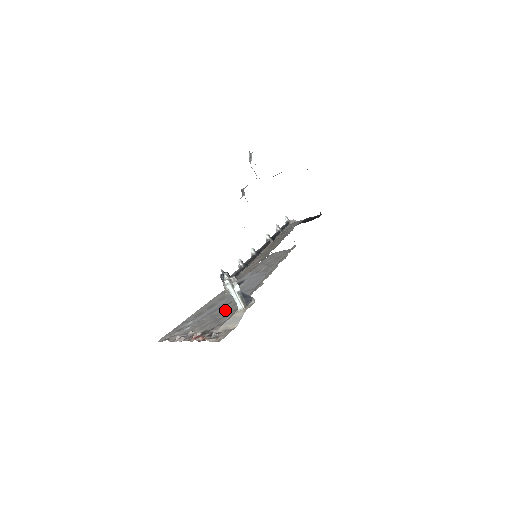
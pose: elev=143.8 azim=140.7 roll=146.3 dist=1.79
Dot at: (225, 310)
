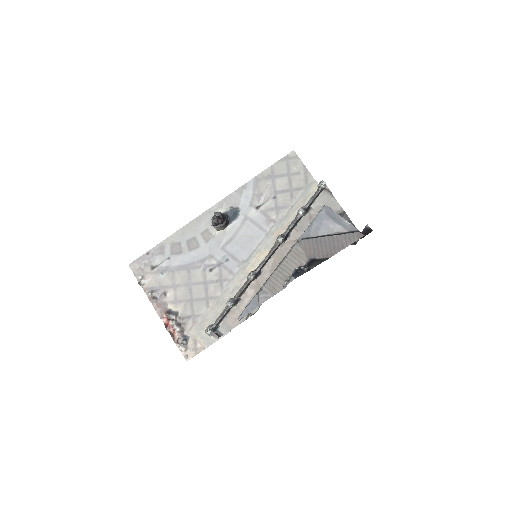
Dot at: (203, 284)
